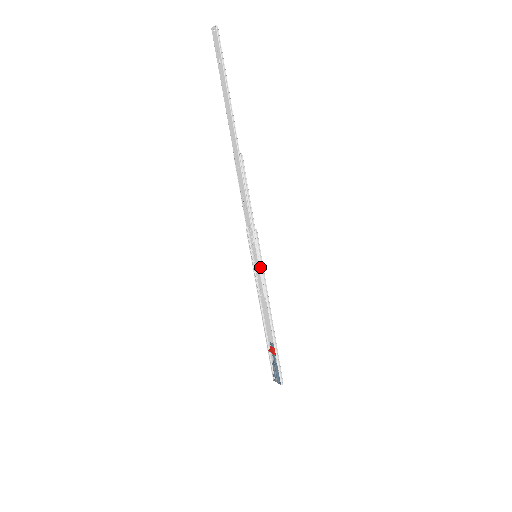
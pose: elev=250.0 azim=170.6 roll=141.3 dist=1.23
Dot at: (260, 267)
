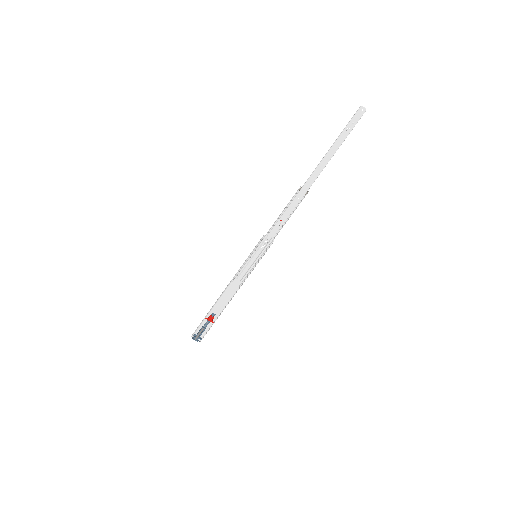
Dot at: (255, 265)
